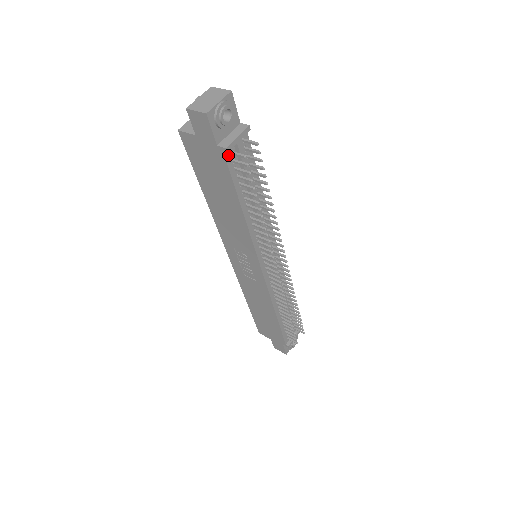
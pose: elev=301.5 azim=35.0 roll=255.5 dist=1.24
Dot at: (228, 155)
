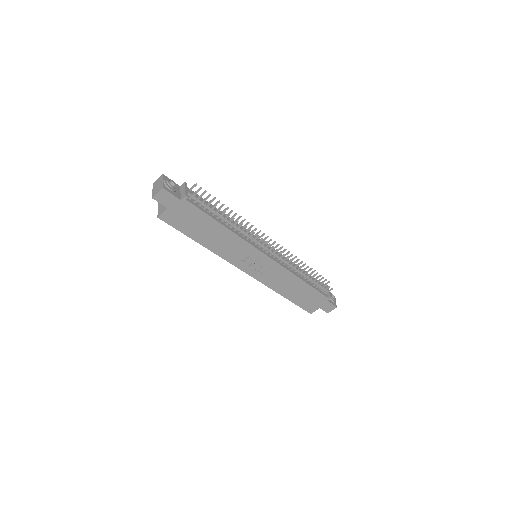
Dot at: (189, 200)
